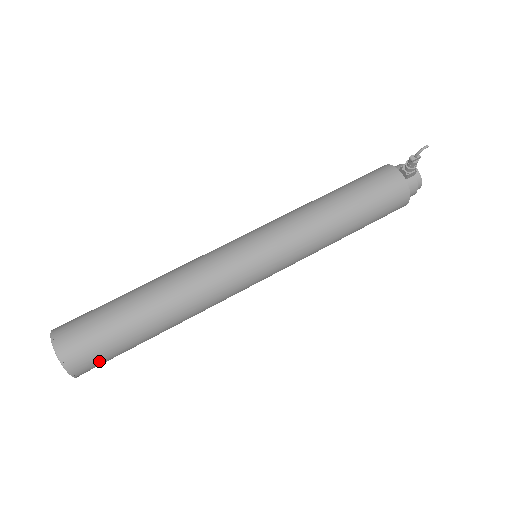
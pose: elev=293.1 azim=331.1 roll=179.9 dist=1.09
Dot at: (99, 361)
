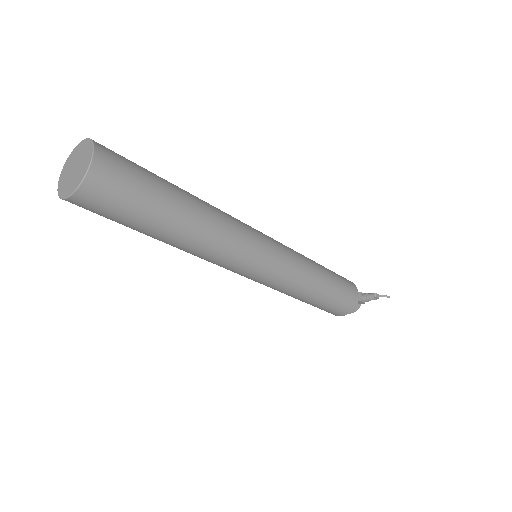
Dot at: (104, 209)
